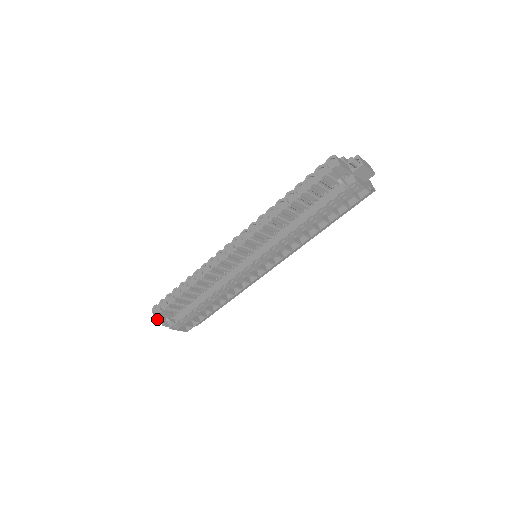
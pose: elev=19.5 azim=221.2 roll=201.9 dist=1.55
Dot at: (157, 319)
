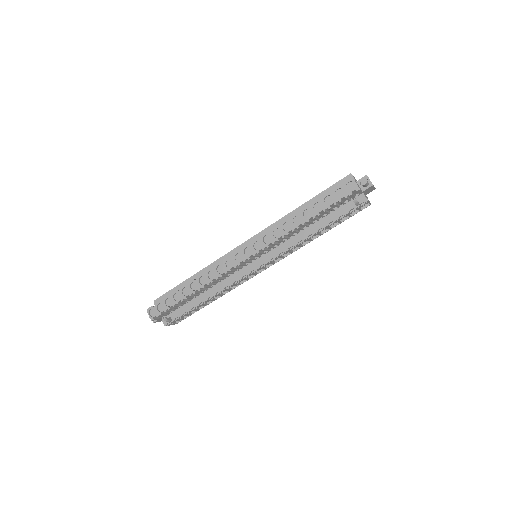
Dot at: occluded
